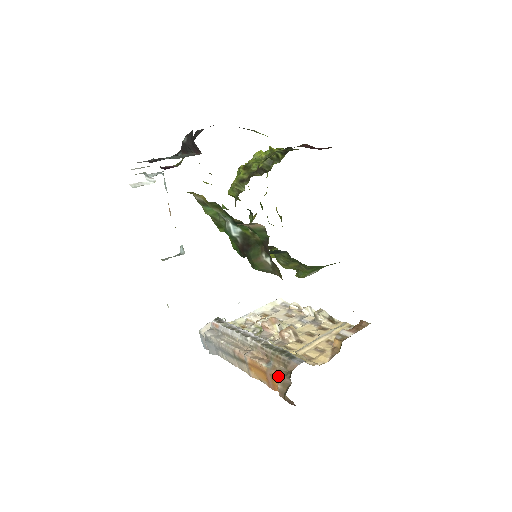
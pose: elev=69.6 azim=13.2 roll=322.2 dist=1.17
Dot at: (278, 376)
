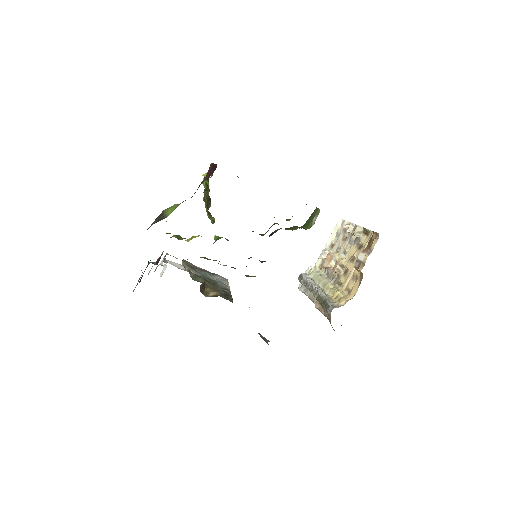
Dot at: (330, 322)
